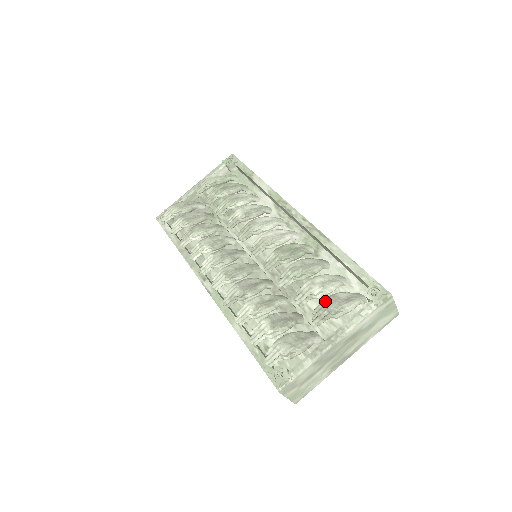
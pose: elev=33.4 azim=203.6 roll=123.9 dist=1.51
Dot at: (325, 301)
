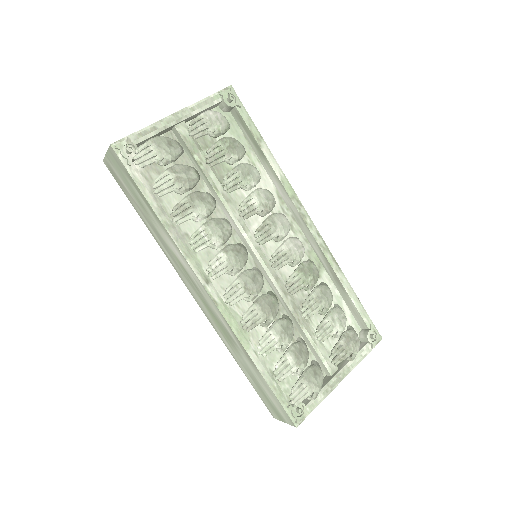
Dot at: (344, 342)
